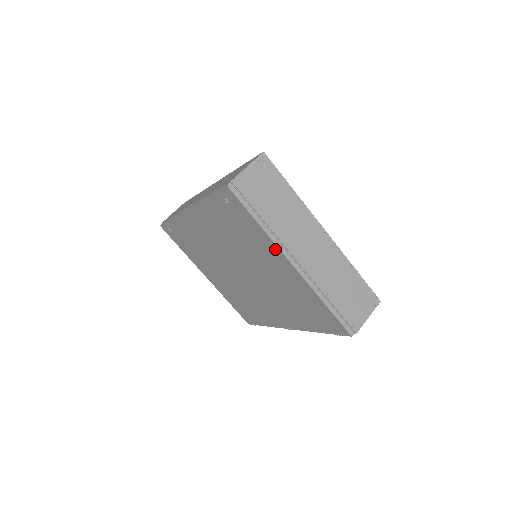
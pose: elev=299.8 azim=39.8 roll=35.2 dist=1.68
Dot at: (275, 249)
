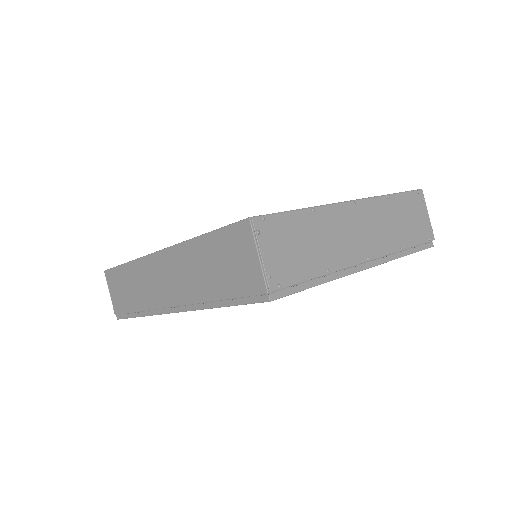
Dot at: occluded
